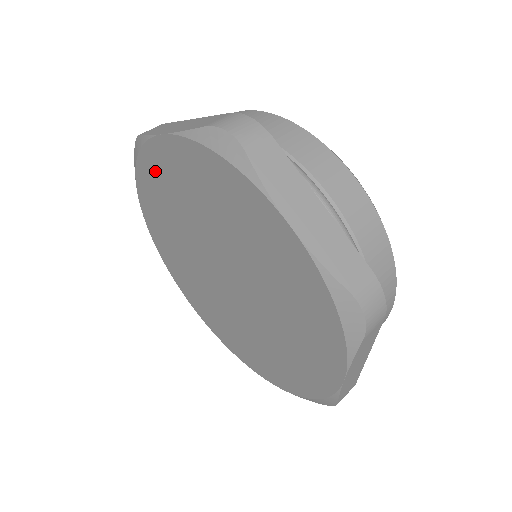
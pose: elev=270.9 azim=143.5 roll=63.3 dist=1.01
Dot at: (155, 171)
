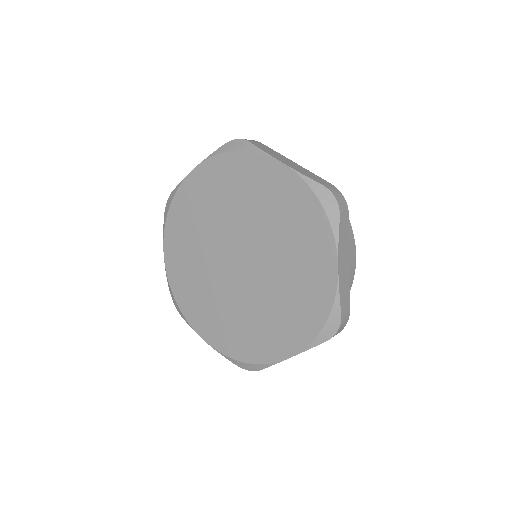
Dot at: (184, 207)
